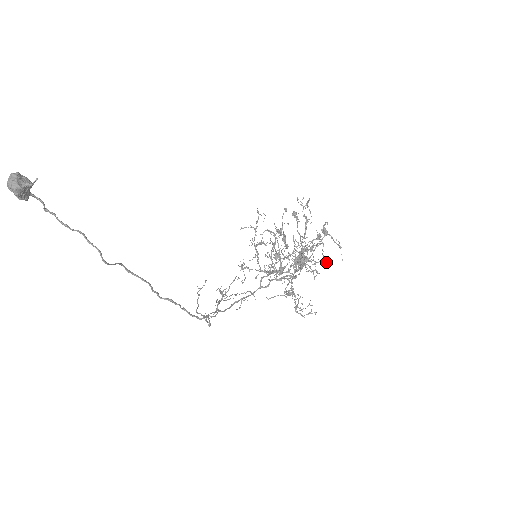
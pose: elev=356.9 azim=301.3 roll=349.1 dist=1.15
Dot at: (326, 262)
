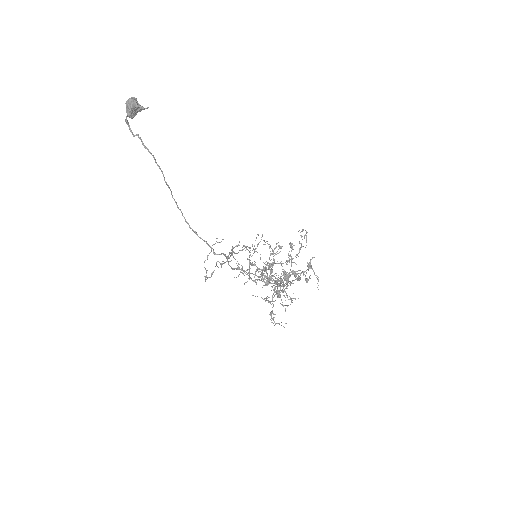
Dot at: (307, 282)
